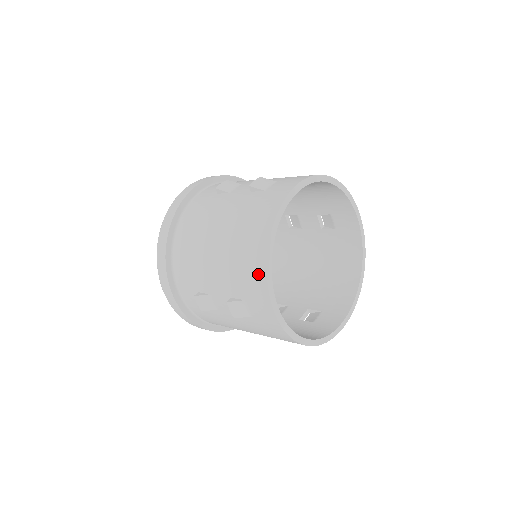
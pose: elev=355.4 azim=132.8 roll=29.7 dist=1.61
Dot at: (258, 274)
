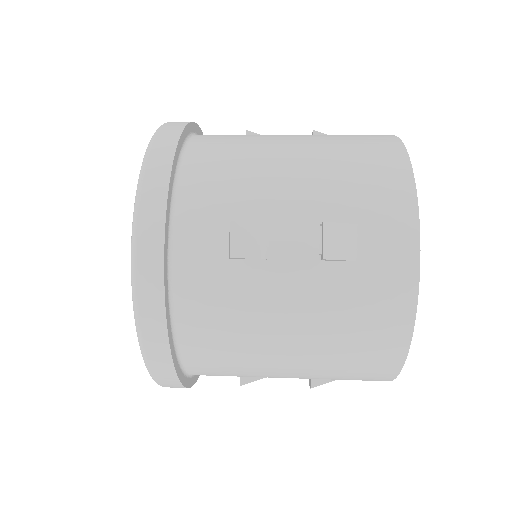
Dot at: (396, 179)
